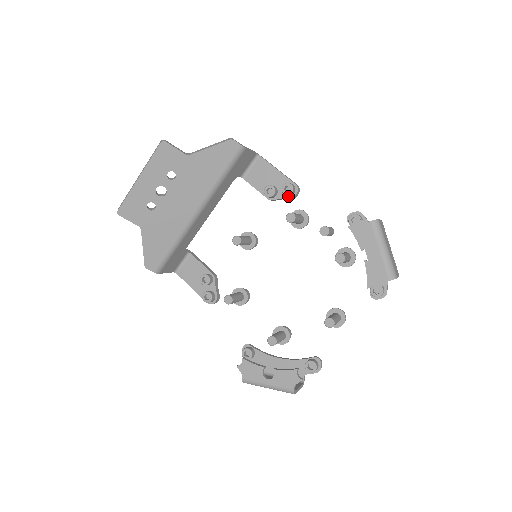
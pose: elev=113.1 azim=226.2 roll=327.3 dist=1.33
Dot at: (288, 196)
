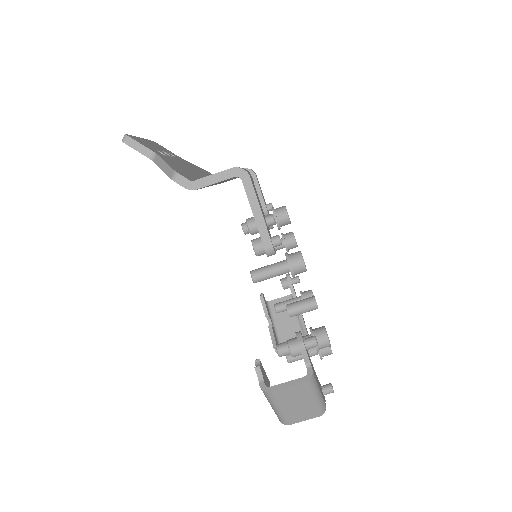
Dot at: occluded
